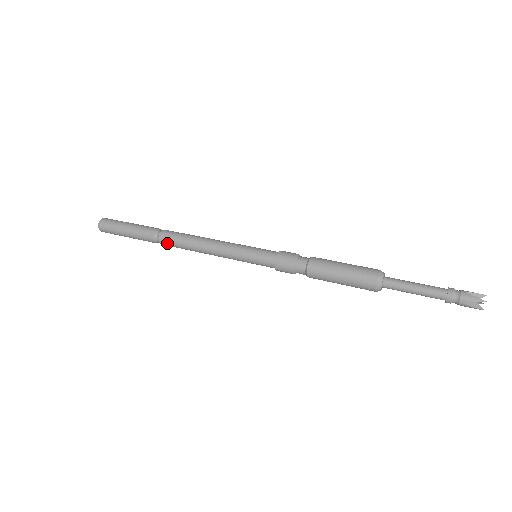
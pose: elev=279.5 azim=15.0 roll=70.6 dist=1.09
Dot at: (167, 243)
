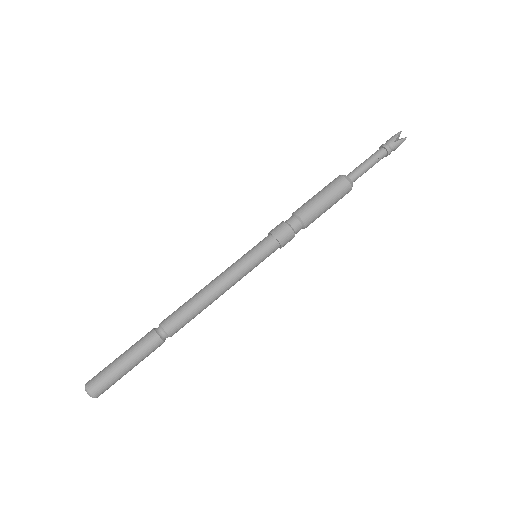
Dot at: (174, 323)
